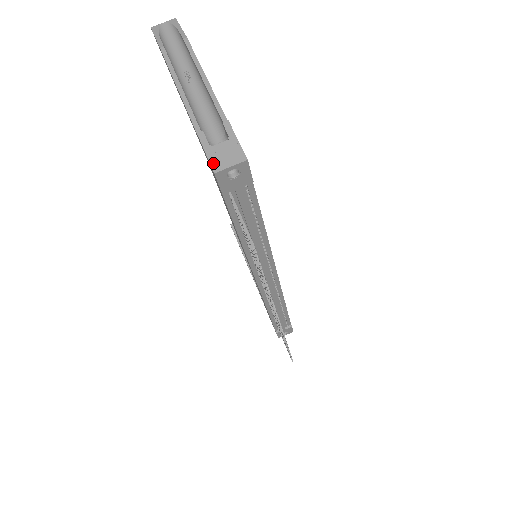
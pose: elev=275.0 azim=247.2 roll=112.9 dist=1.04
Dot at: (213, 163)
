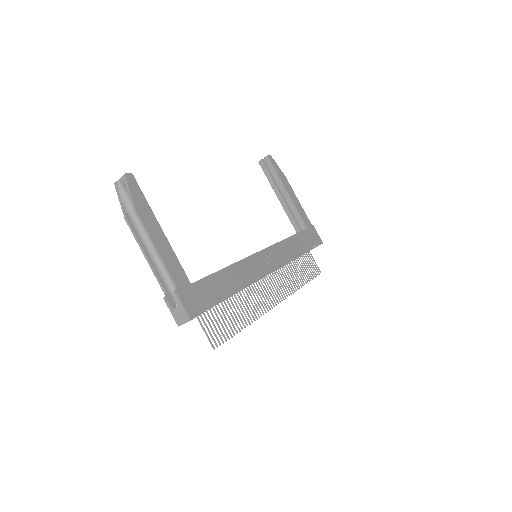
Dot at: (176, 320)
